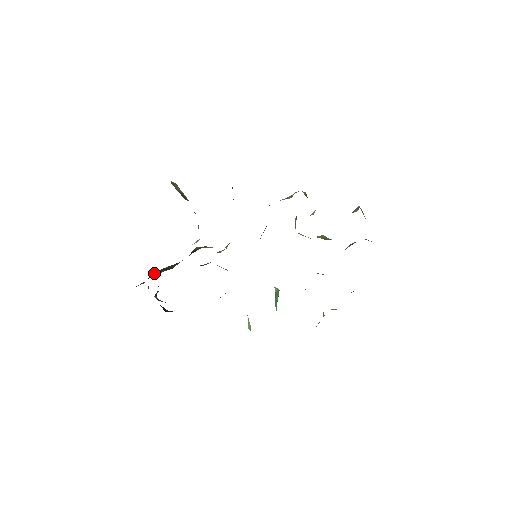
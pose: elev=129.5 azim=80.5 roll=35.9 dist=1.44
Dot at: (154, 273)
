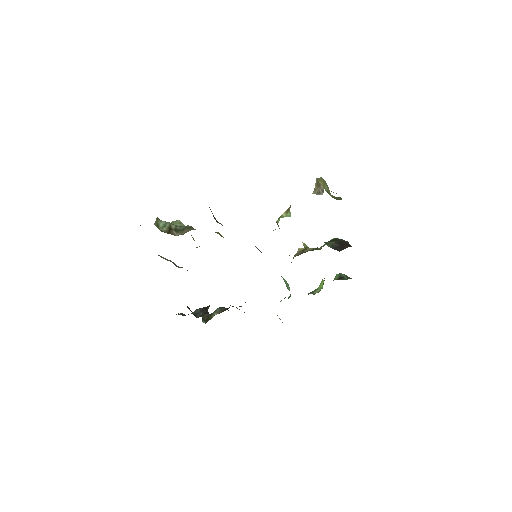
Dot at: occluded
